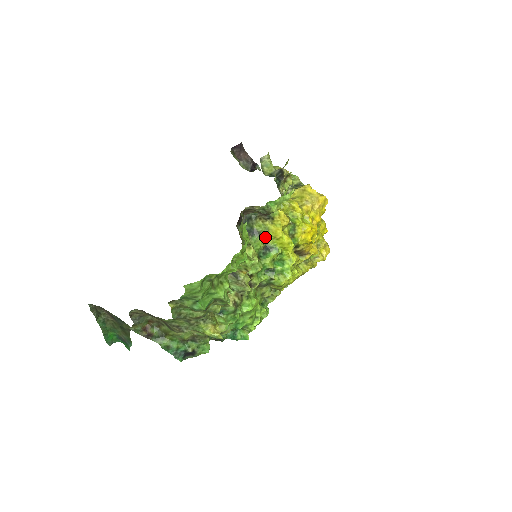
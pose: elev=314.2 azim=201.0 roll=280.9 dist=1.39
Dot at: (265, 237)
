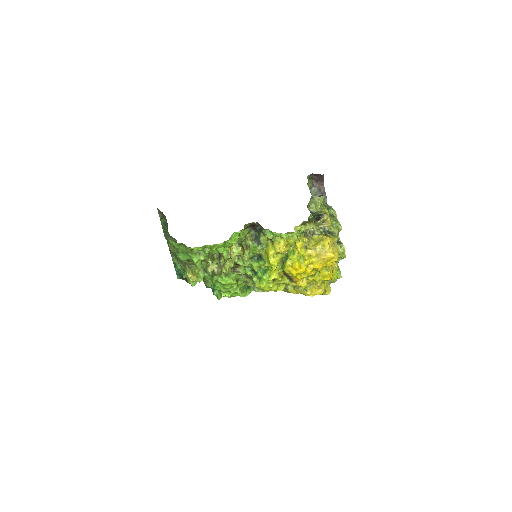
Dot at: (263, 249)
